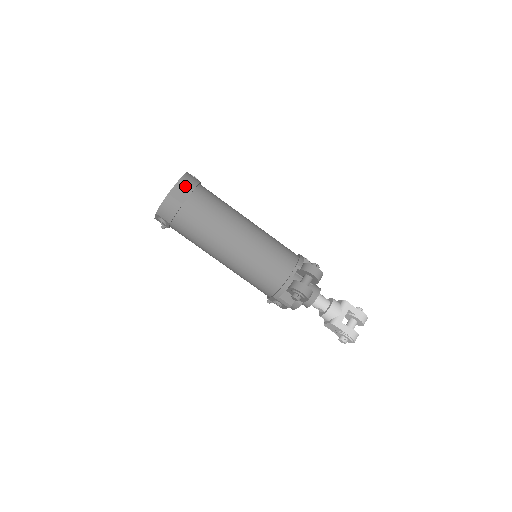
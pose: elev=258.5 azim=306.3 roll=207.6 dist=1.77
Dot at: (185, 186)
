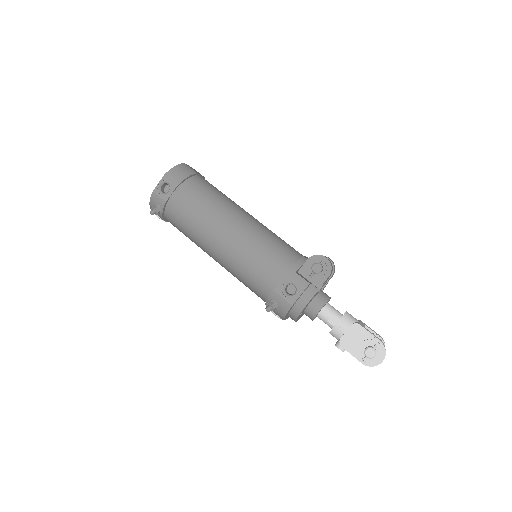
Dot at: occluded
